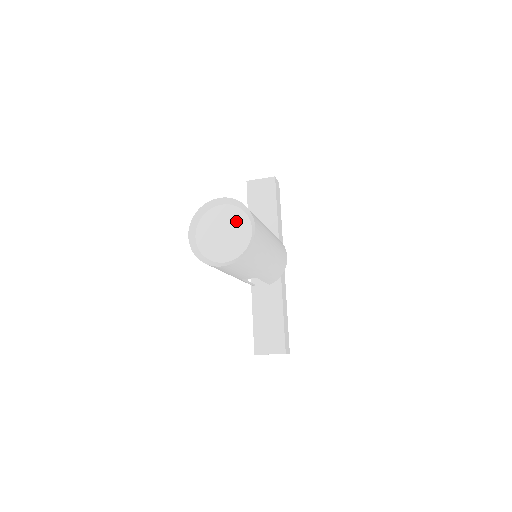
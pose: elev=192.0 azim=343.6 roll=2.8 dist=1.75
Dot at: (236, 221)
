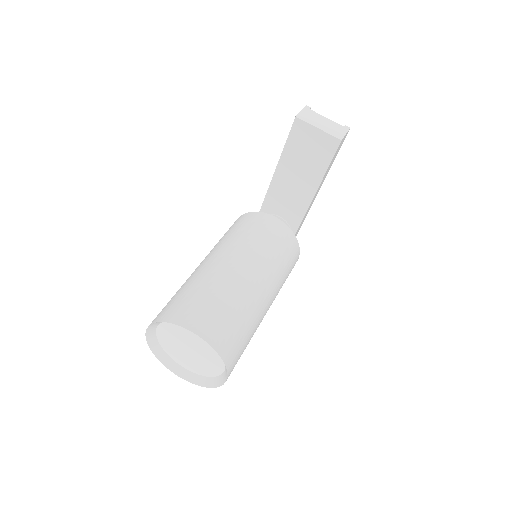
Dot at: (208, 353)
